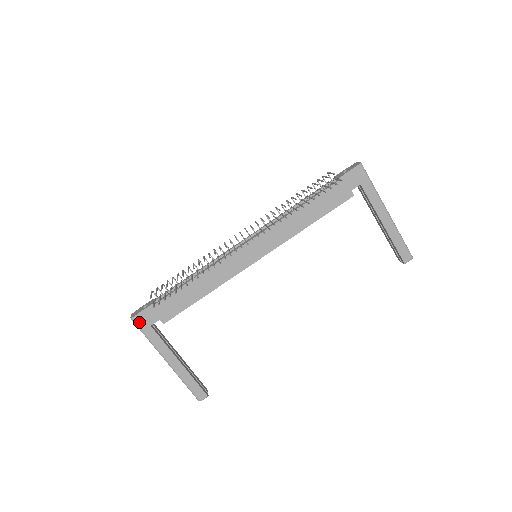
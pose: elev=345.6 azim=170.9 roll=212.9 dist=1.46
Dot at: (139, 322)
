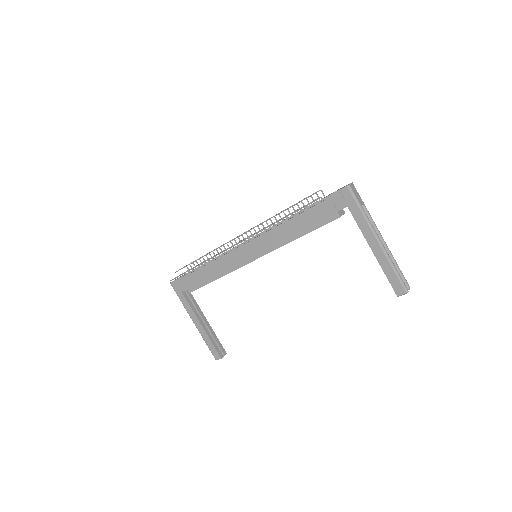
Dot at: (175, 287)
